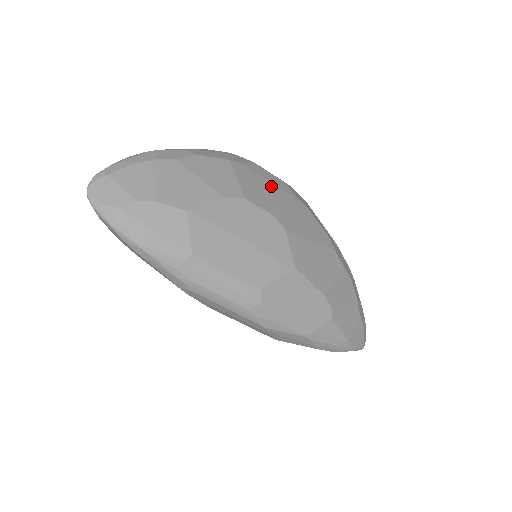
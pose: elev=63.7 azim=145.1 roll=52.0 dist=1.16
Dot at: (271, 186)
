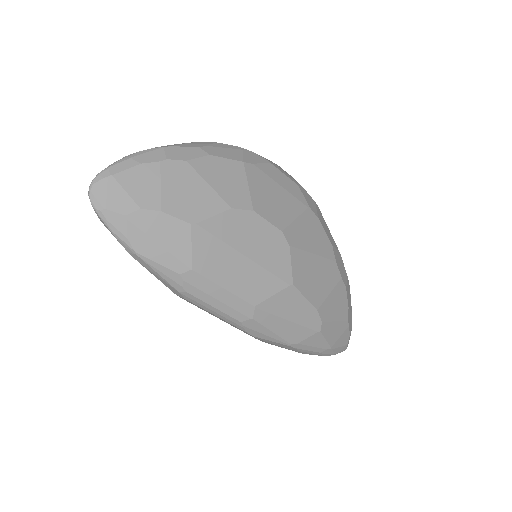
Dot at: (283, 192)
